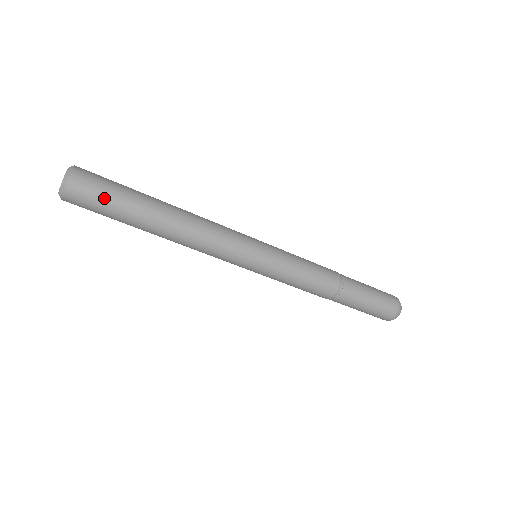
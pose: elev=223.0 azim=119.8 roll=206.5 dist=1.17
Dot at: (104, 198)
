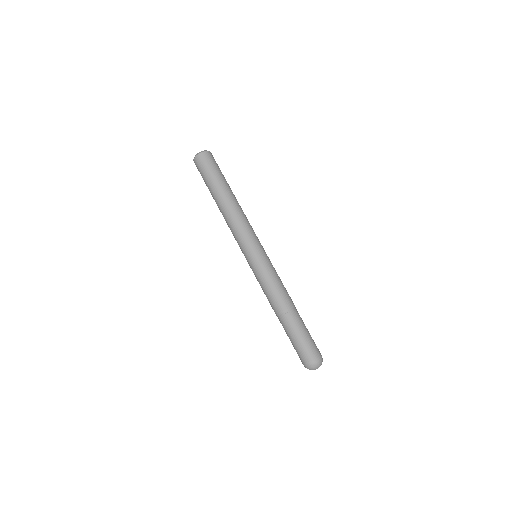
Dot at: (218, 167)
